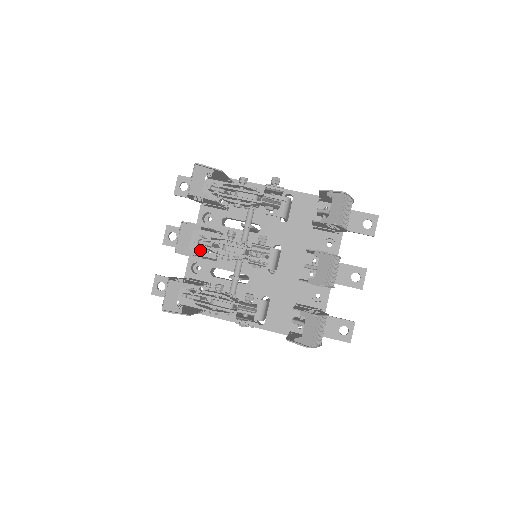
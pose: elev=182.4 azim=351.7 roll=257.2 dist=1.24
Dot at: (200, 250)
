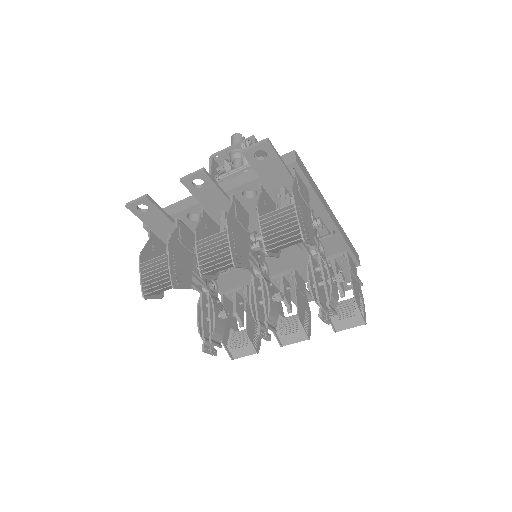
Dot at: (213, 212)
